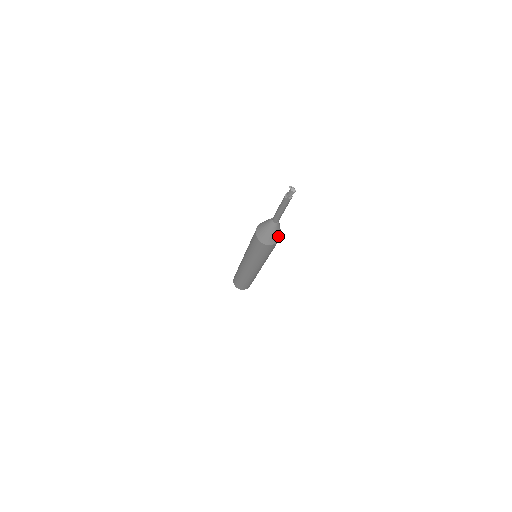
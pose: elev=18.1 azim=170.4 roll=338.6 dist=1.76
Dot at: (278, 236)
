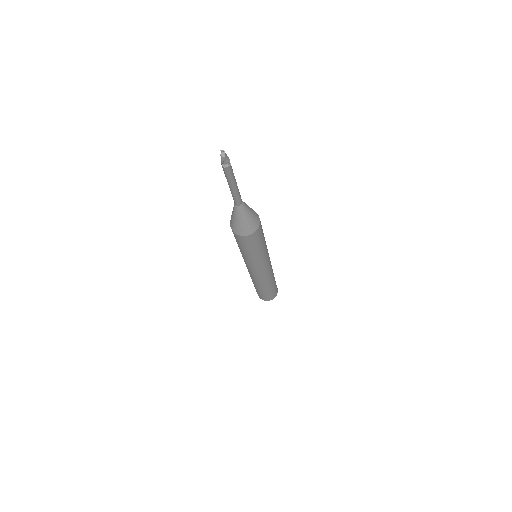
Dot at: (249, 227)
